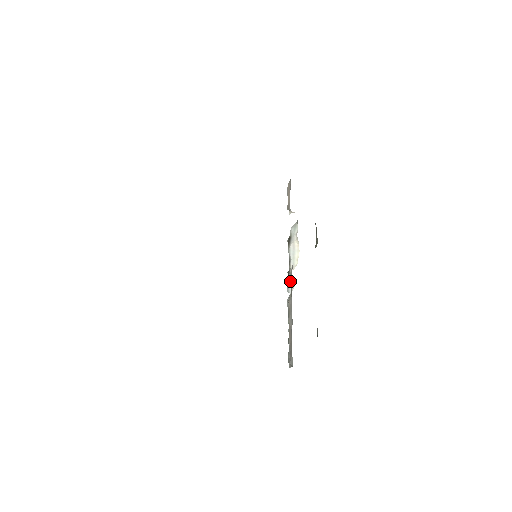
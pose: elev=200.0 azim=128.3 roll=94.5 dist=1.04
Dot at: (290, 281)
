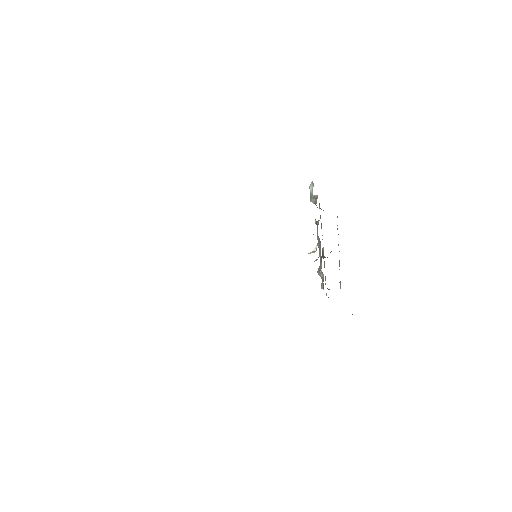
Dot at: occluded
